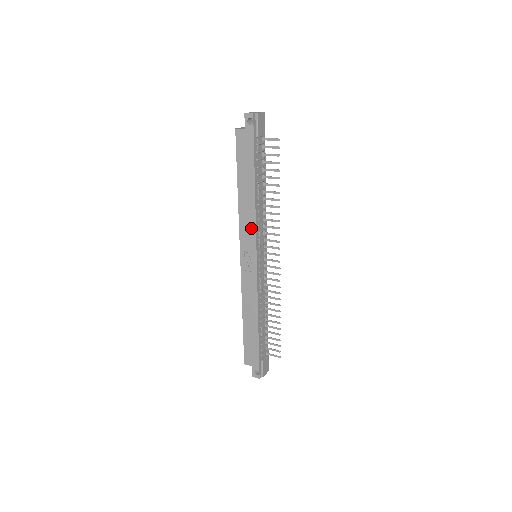
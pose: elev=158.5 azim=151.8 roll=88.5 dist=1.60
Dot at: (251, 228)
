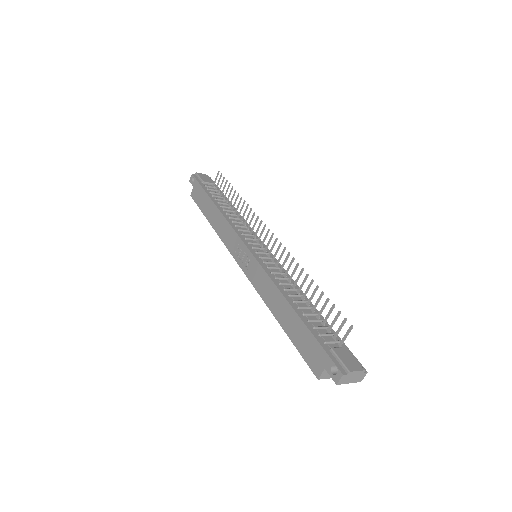
Dot at: (229, 232)
